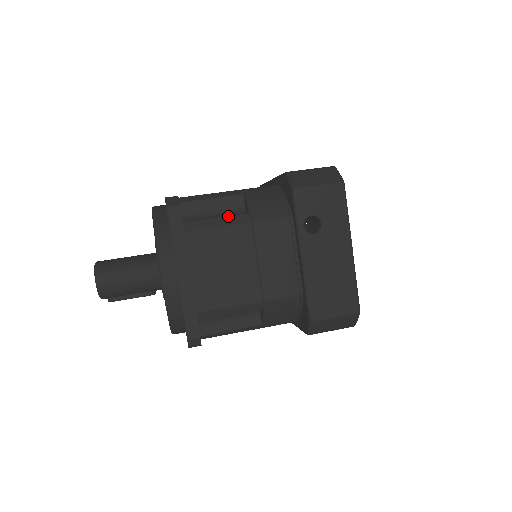
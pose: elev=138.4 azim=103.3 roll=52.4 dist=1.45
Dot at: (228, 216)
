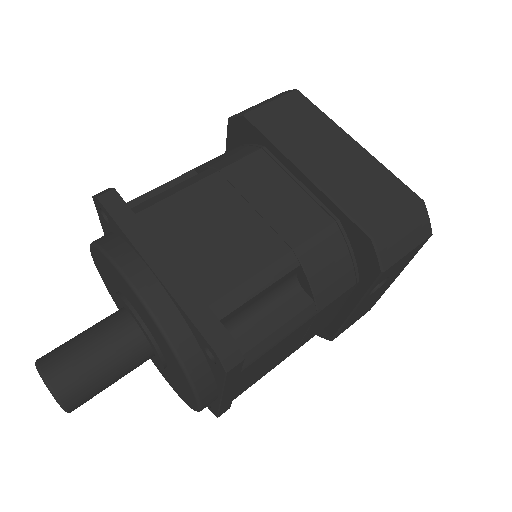
Dot at: (291, 320)
